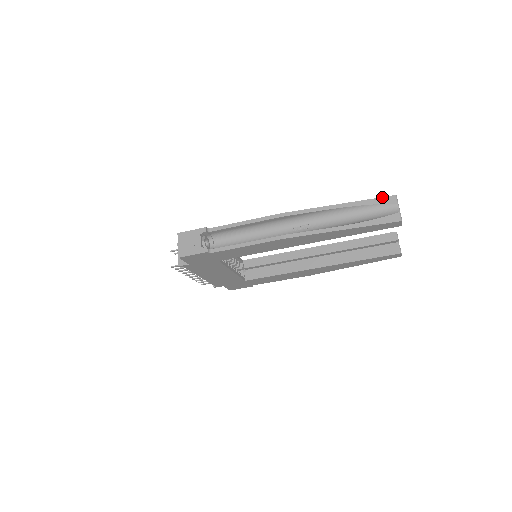
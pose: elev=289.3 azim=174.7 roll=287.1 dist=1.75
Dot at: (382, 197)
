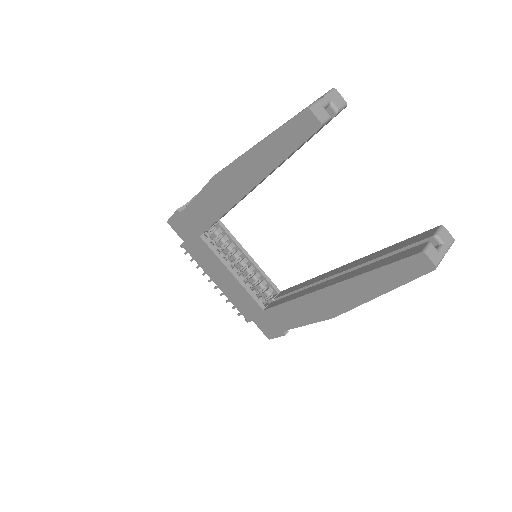
Dot at: (318, 98)
